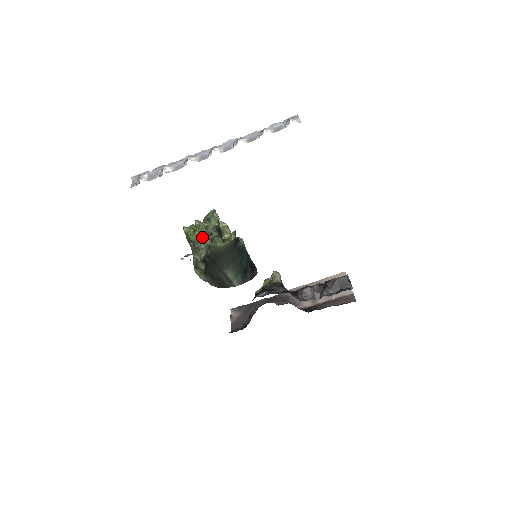
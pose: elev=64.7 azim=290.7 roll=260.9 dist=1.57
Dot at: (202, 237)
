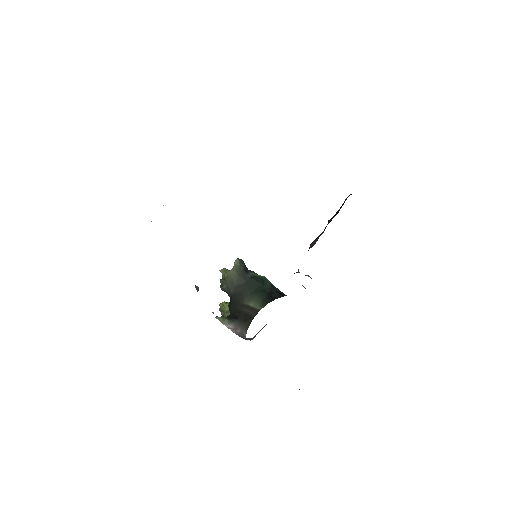
Dot at: occluded
